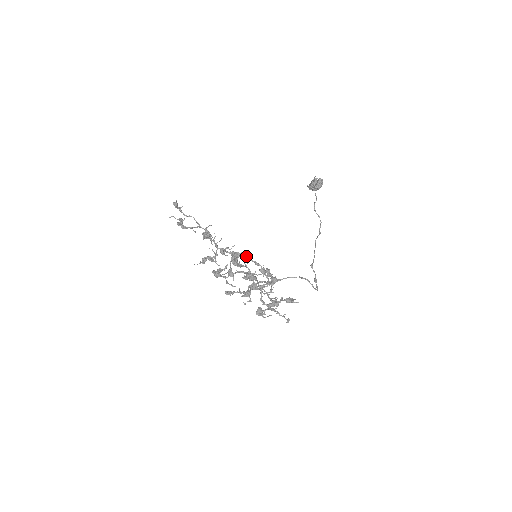
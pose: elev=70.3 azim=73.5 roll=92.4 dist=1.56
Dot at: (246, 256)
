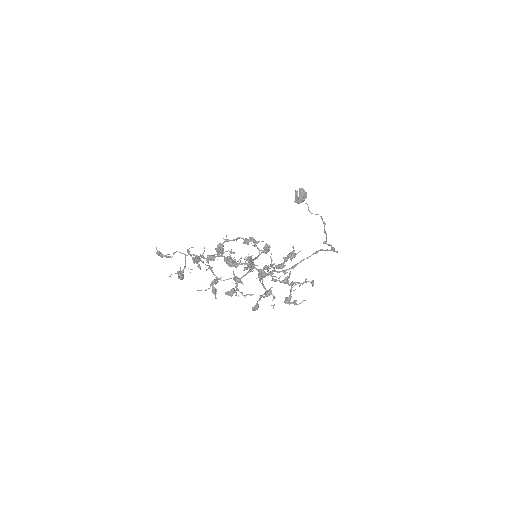
Dot at: (225, 241)
